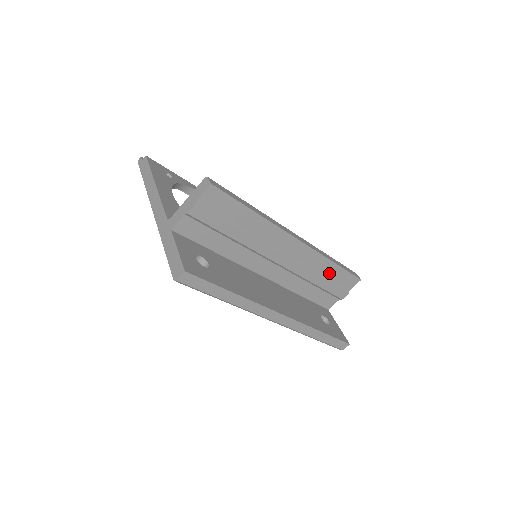
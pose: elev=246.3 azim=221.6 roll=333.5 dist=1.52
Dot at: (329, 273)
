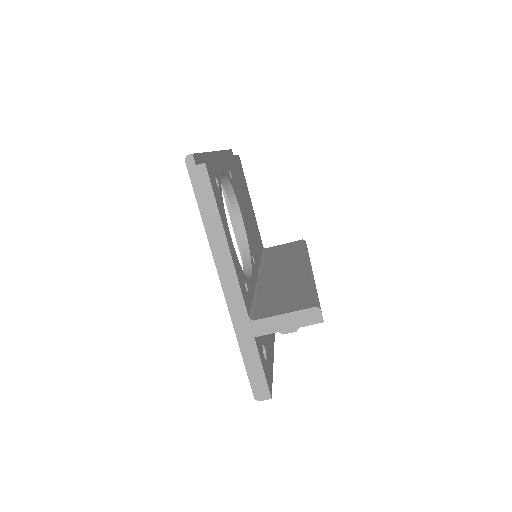
Dot at: occluded
